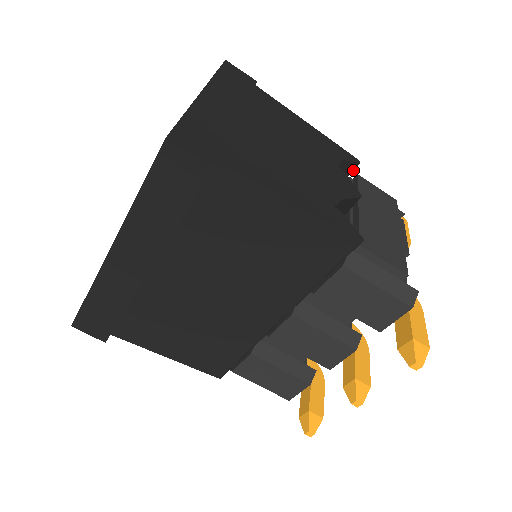
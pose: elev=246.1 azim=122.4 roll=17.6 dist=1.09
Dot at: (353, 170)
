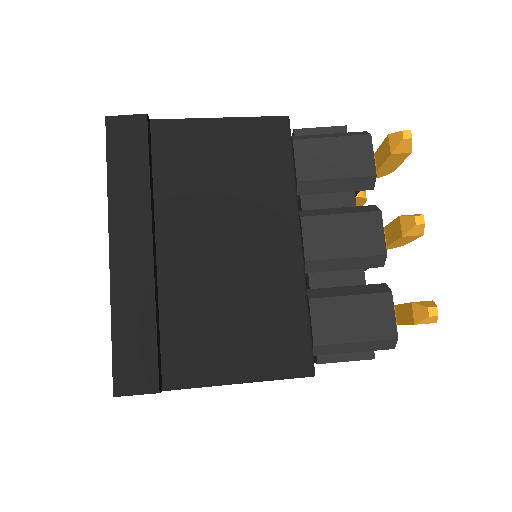
Dot at: occluded
